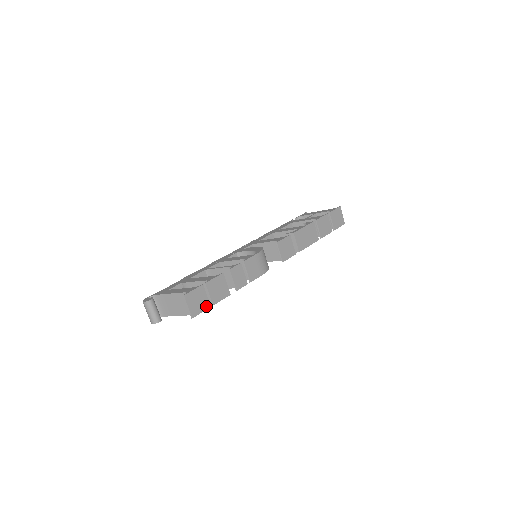
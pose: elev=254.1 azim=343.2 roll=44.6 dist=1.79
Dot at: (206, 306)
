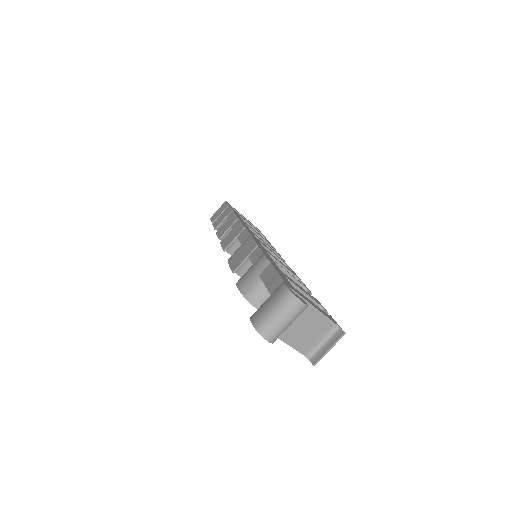
Dot at: occluded
